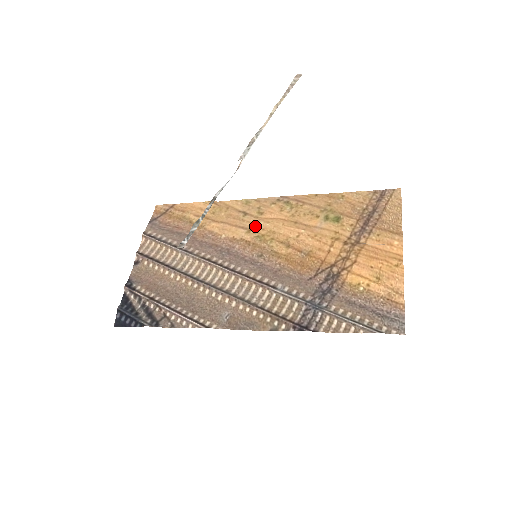
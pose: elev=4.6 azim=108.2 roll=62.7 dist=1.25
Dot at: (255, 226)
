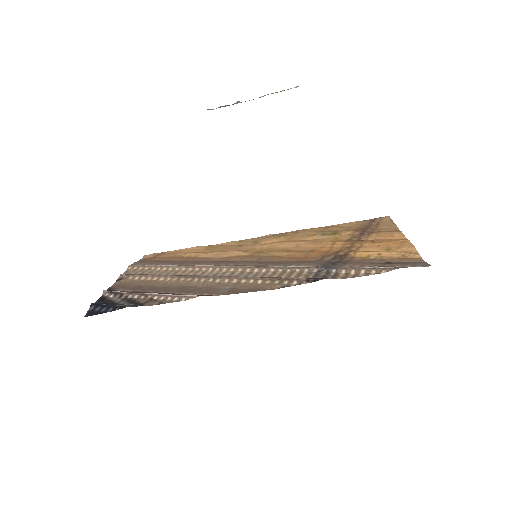
Dot at: (252, 248)
